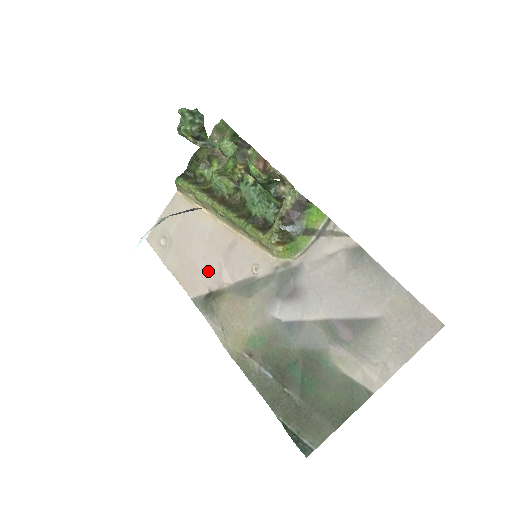
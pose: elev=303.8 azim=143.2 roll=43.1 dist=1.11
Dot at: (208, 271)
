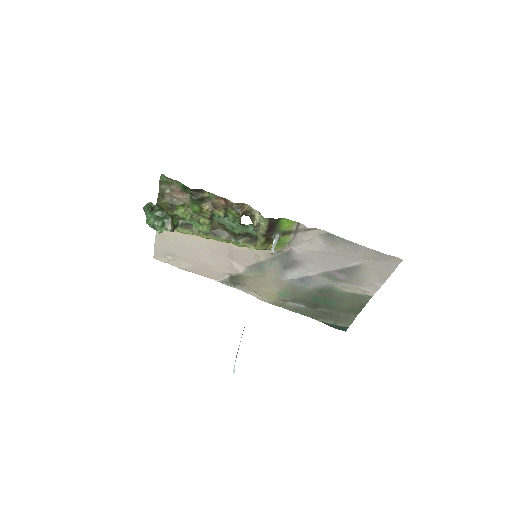
Dot at: (221, 266)
